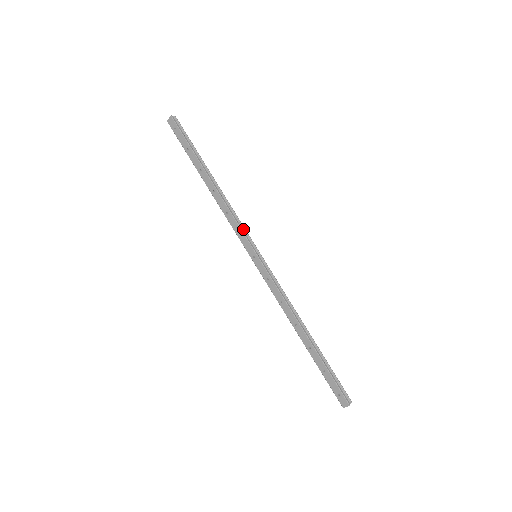
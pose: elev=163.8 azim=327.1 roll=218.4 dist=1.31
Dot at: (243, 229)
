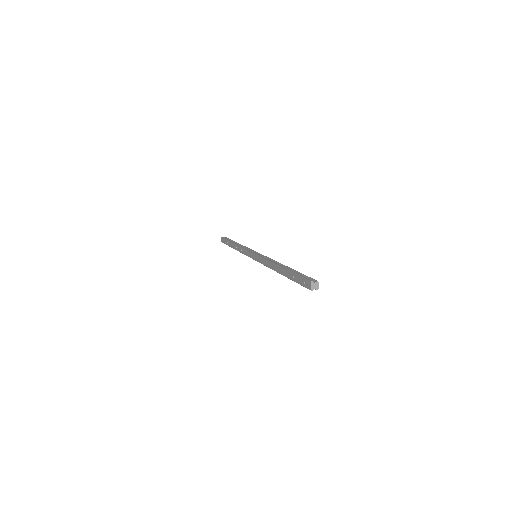
Dot at: (250, 250)
